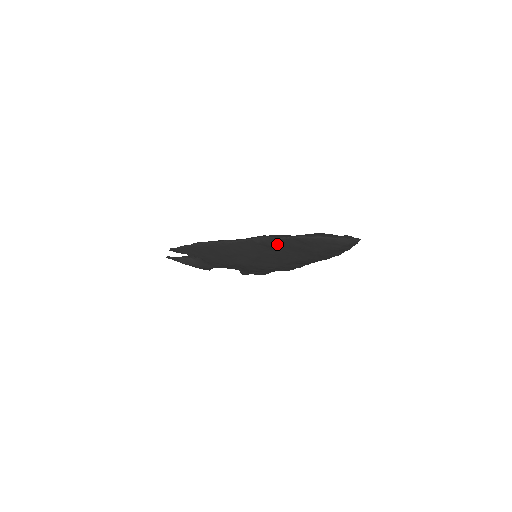
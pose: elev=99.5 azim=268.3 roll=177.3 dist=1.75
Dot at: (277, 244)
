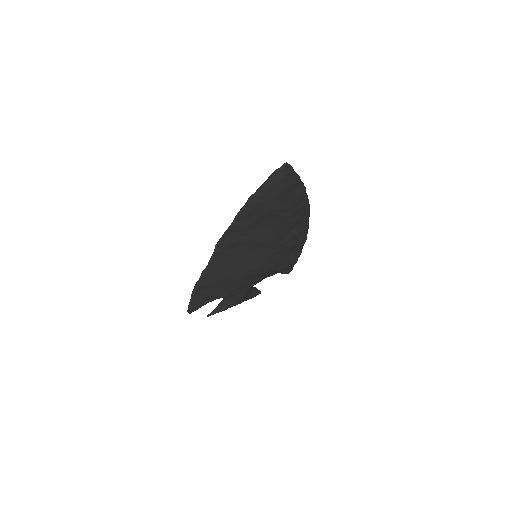
Dot at: (236, 237)
